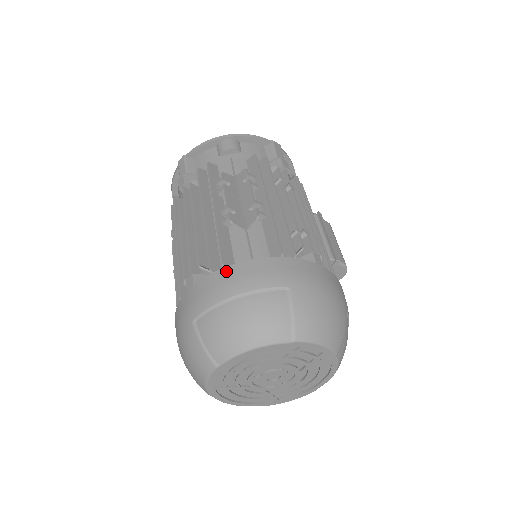
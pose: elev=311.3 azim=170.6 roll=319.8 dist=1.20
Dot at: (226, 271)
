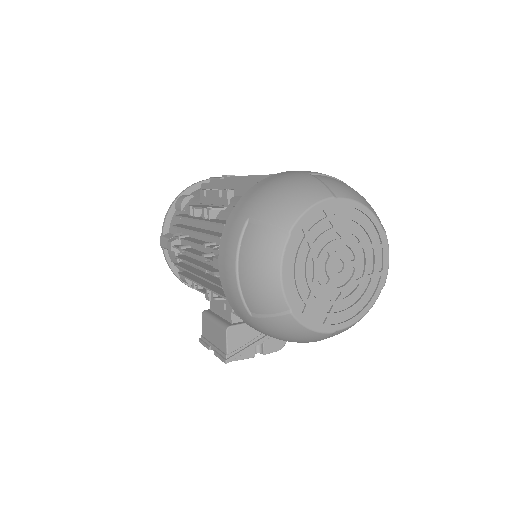
Dot at: occluded
